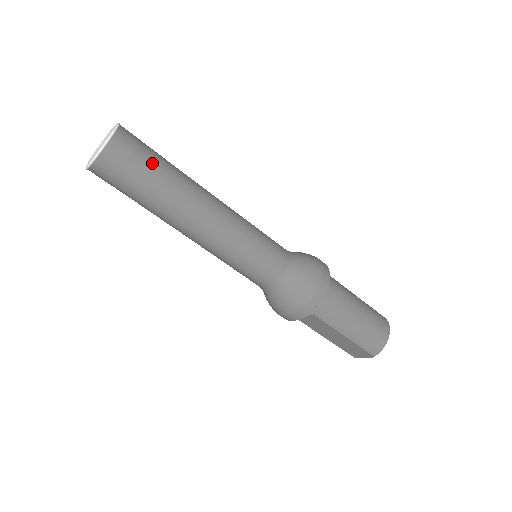
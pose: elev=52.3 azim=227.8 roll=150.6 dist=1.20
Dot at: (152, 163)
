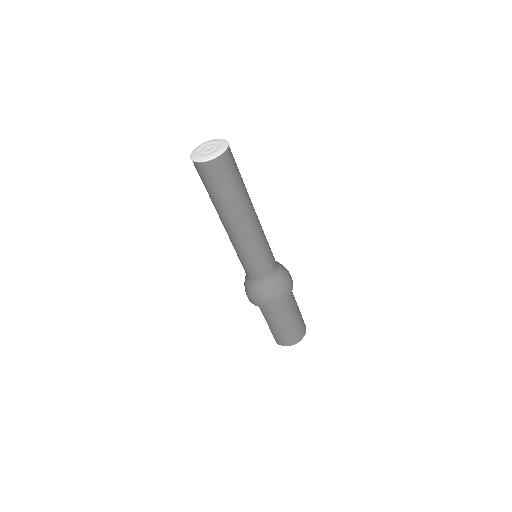
Dot at: (224, 186)
